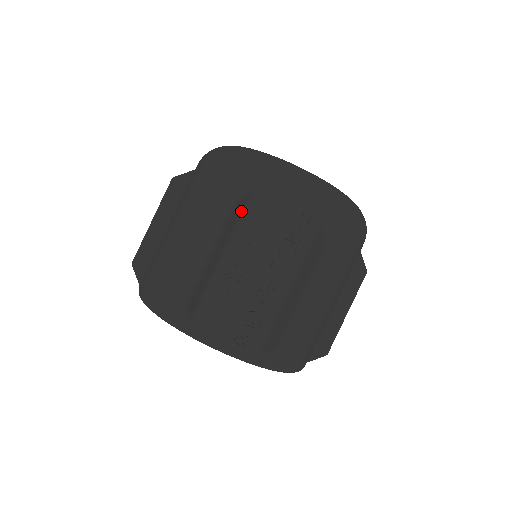
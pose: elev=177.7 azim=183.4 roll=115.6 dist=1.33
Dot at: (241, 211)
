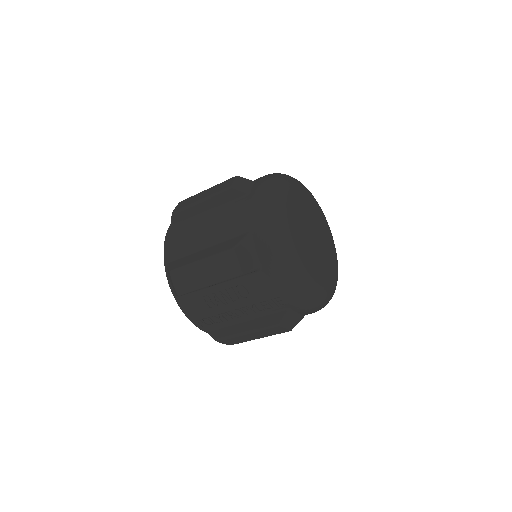
Dot at: occluded
